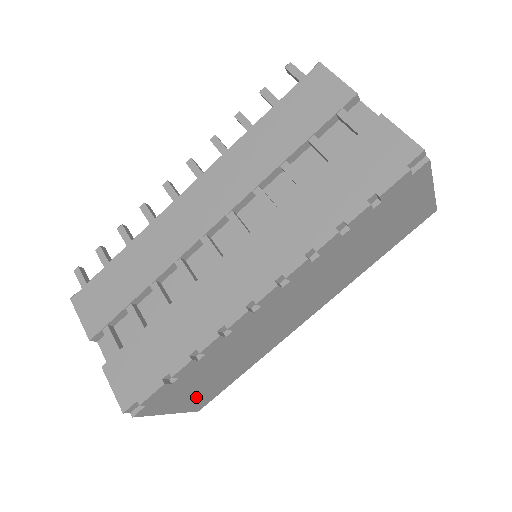
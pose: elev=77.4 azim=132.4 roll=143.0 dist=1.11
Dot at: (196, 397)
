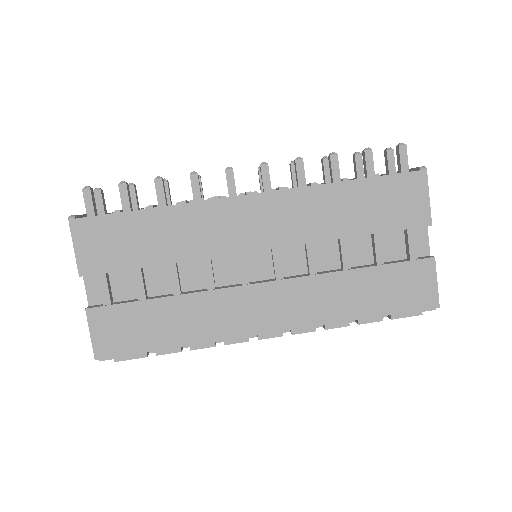
Dot at: occluded
